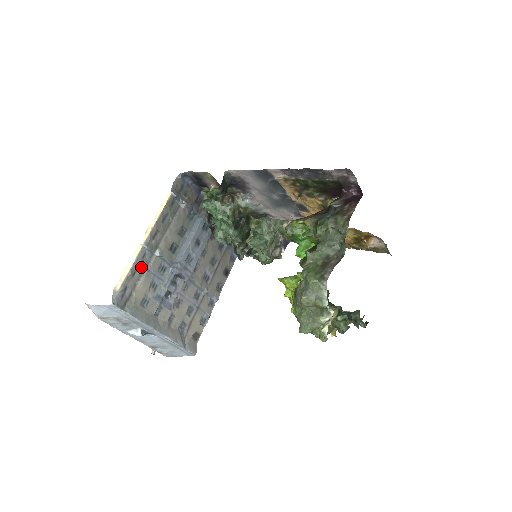
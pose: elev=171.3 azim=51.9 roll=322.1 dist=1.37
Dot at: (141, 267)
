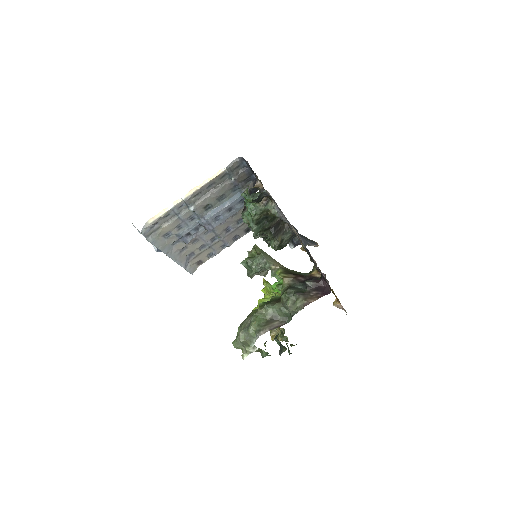
Dot at: (175, 213)
